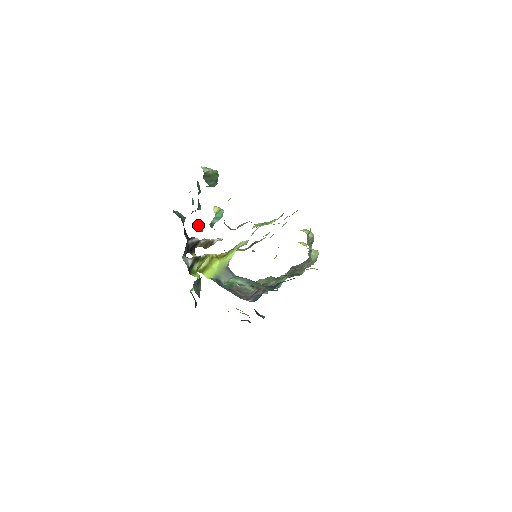
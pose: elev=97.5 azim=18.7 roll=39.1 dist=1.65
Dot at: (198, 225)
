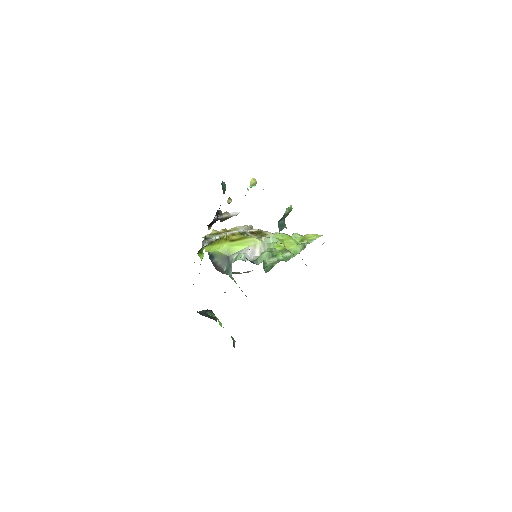
Dot at: occluded
